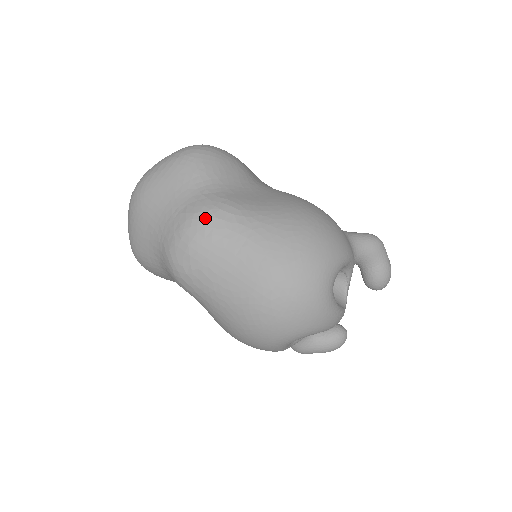
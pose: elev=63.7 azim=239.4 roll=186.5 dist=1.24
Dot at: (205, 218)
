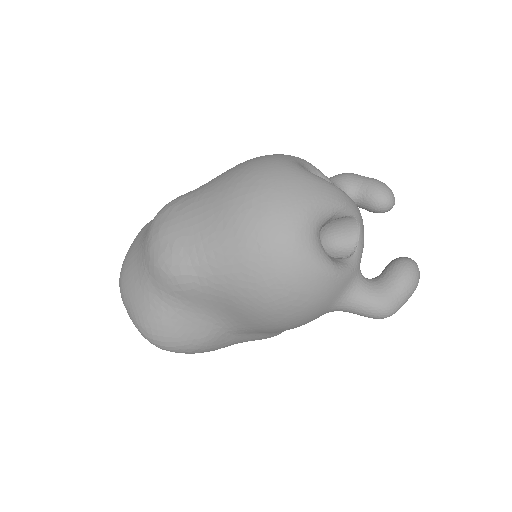
Dot at: (162, 209)
